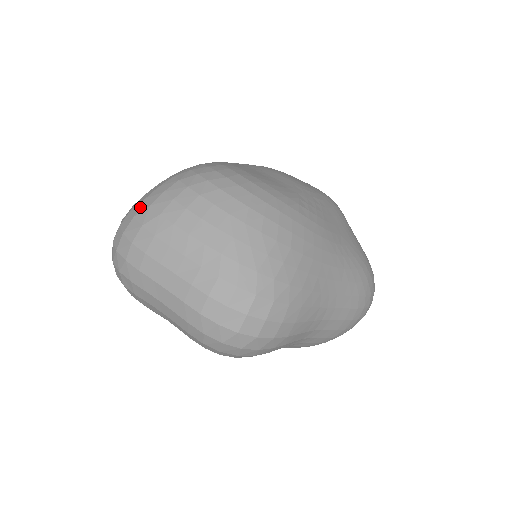
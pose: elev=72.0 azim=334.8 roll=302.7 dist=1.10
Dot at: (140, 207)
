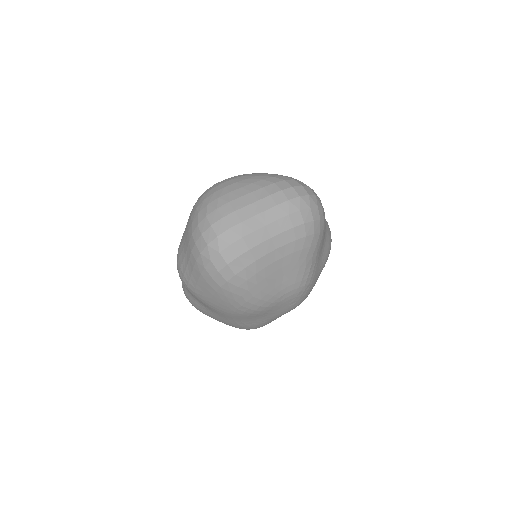
Dot at: (202, 214)
